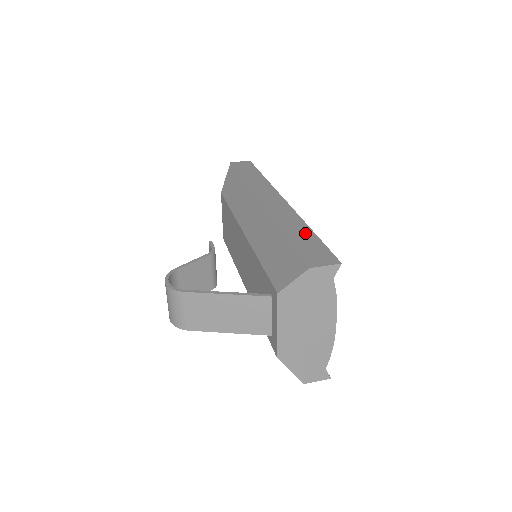
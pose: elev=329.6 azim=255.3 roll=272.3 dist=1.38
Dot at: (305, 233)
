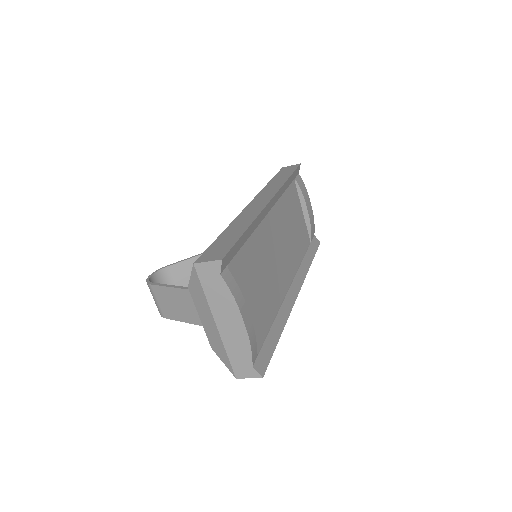
Dot at: (237, 232)
